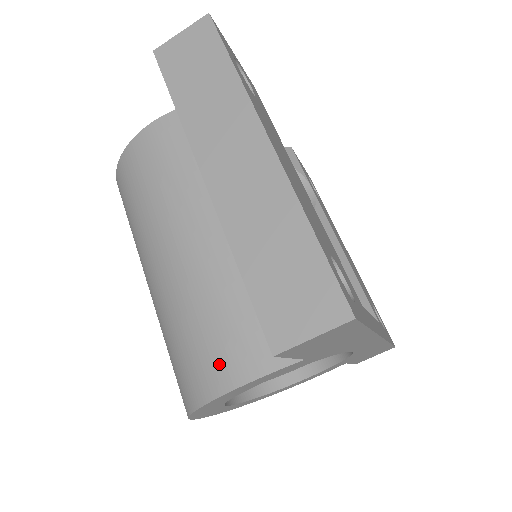
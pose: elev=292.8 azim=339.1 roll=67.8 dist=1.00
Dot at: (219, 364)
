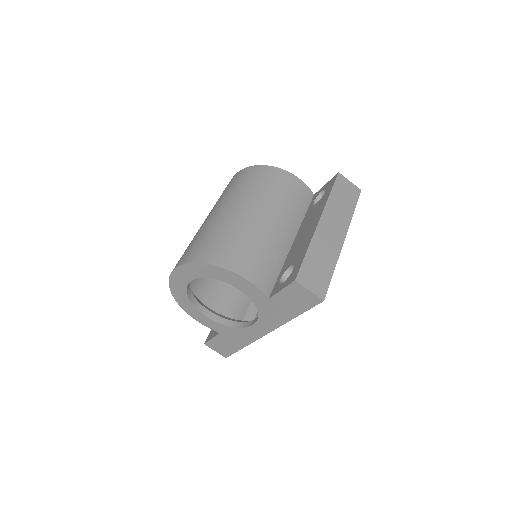
Dot at: (243, 264)
